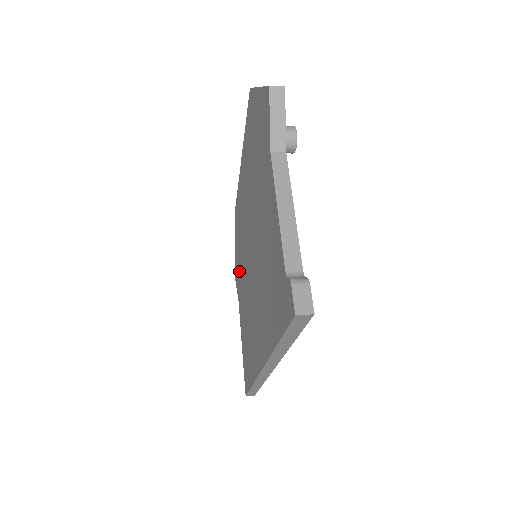
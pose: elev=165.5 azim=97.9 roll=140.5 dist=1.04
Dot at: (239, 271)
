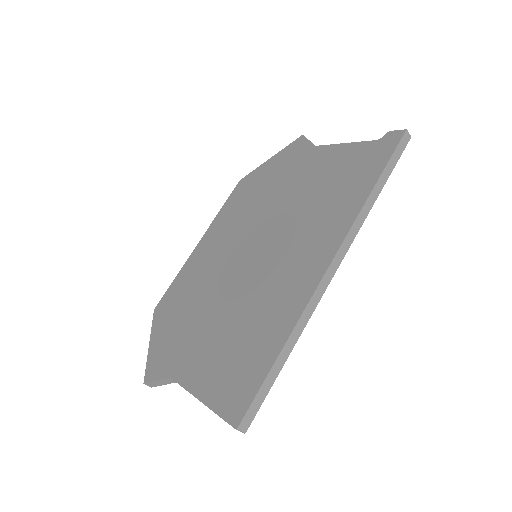
Dot at: (181, 335)
